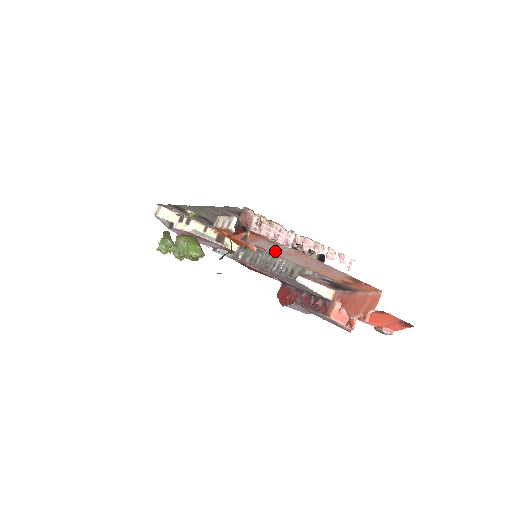
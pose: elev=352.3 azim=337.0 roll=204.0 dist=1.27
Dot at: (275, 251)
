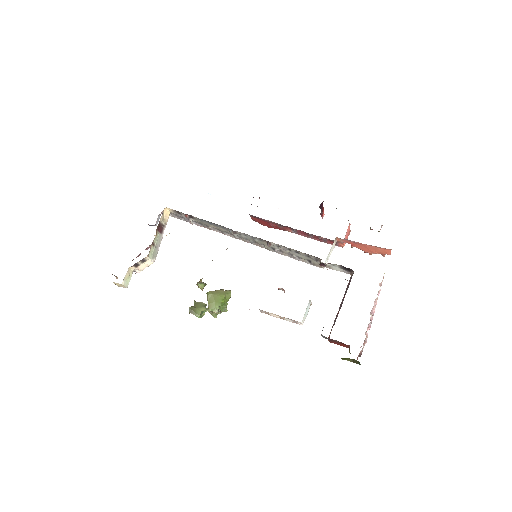
Dot at: occluded
